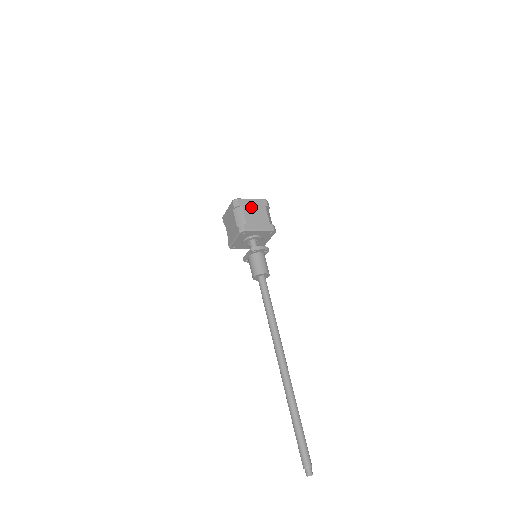
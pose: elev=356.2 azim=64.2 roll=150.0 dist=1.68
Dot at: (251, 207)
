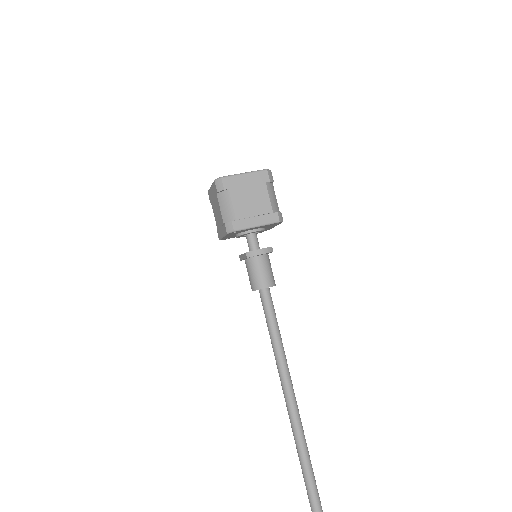
Dot at: (243, 188)
